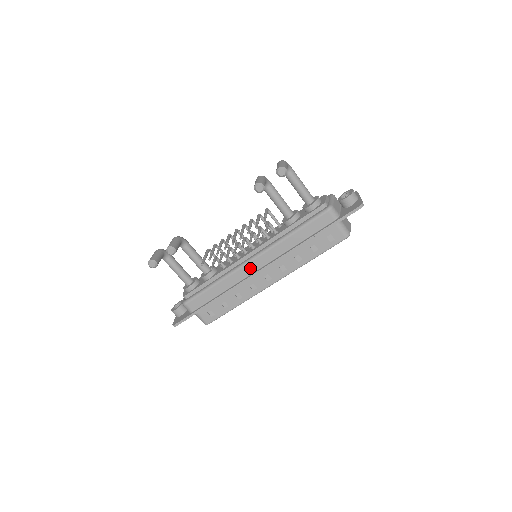
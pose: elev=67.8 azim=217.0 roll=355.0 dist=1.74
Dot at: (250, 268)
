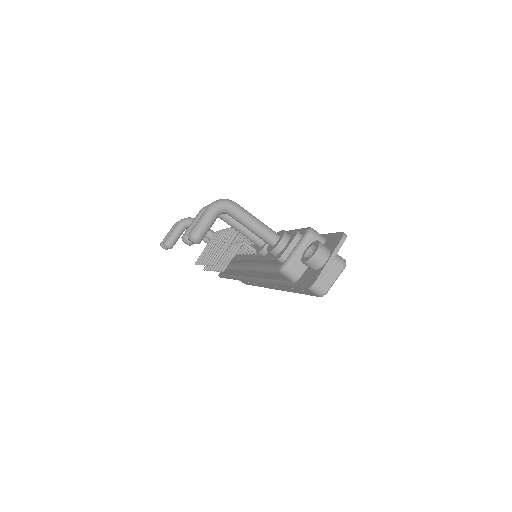
Dot at: (244, 273)
